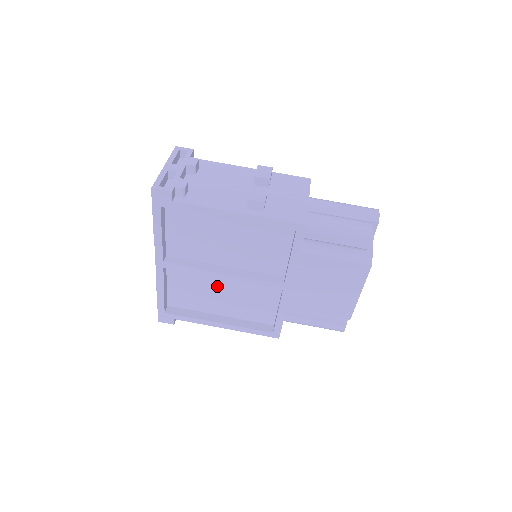
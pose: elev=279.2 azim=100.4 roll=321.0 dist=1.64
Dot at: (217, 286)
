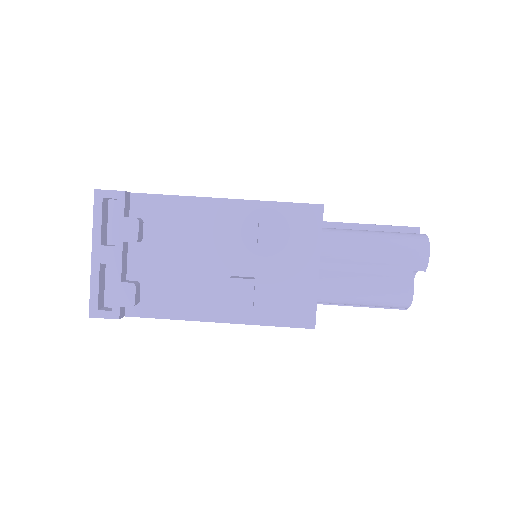
Dot at: occluded
